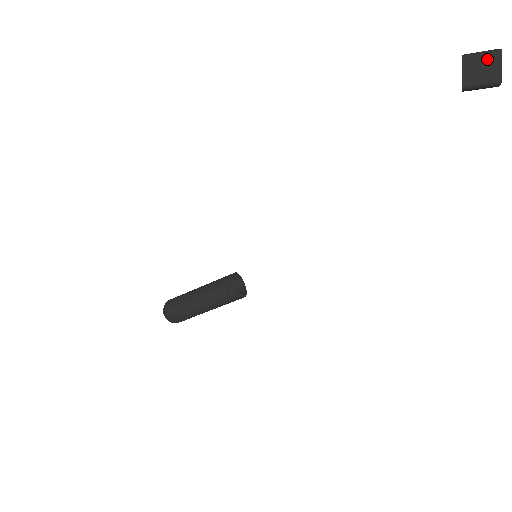
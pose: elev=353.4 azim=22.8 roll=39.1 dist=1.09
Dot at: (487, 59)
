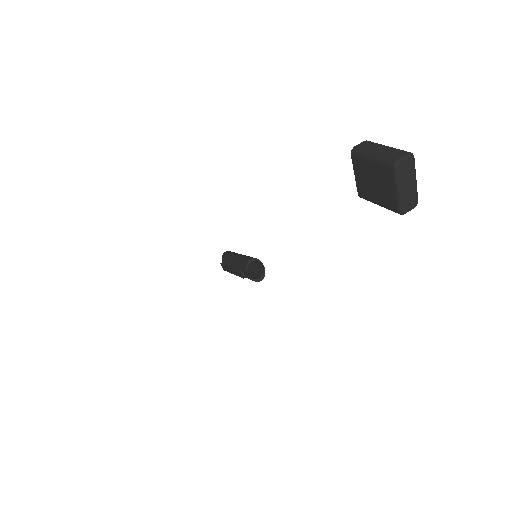
Dot at: (379, 172)
